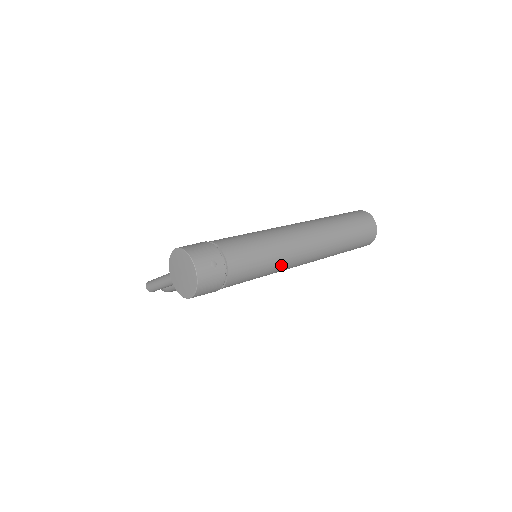
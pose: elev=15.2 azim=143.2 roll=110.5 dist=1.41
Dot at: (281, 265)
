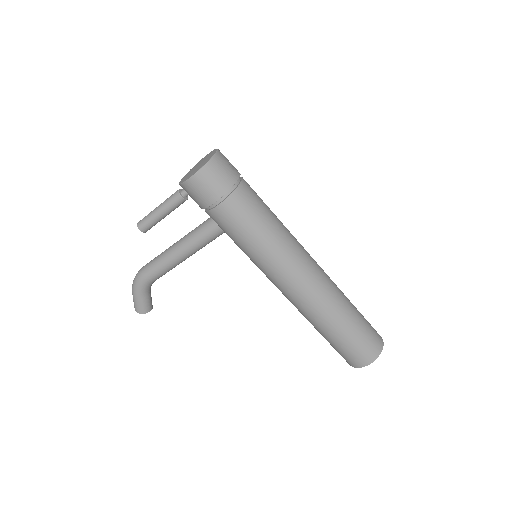
Dot at: (281, 248)
